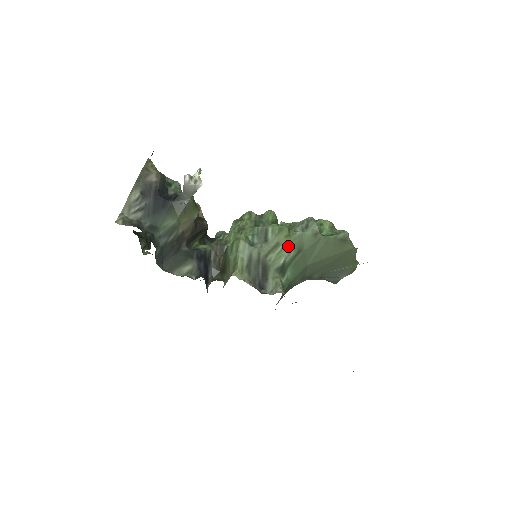
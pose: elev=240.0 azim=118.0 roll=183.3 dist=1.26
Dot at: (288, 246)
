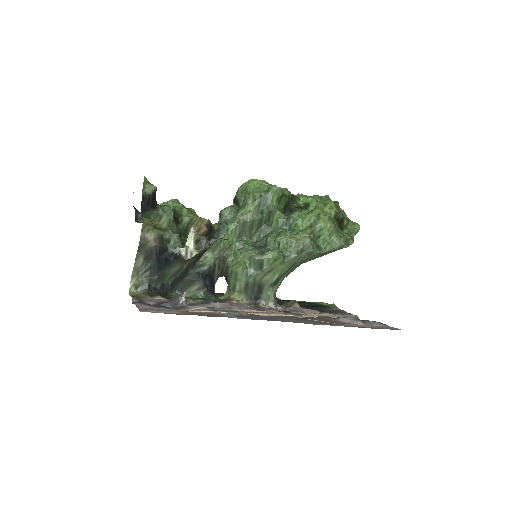
Dot at: (282, 268)
